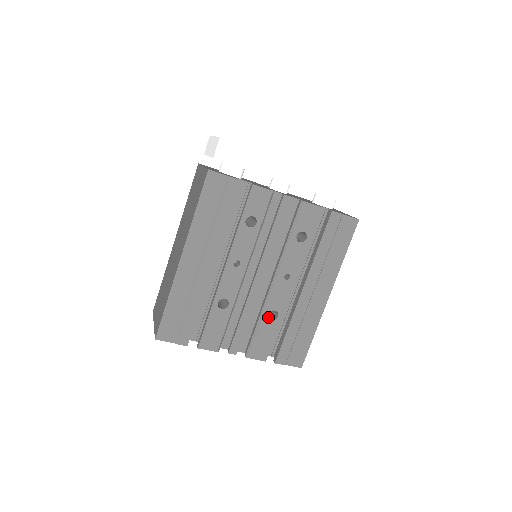
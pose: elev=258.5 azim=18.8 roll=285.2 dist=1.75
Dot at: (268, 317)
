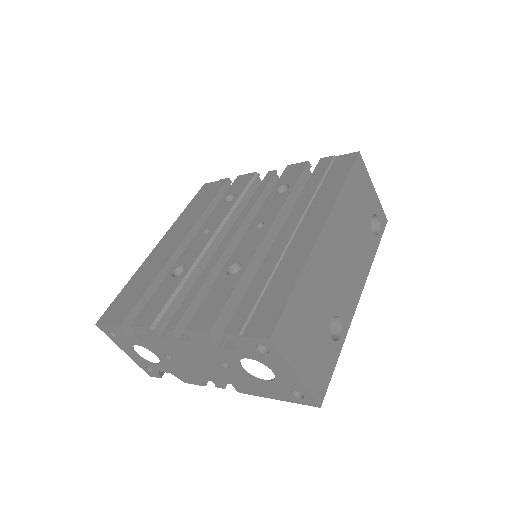
Dot at: occluded
